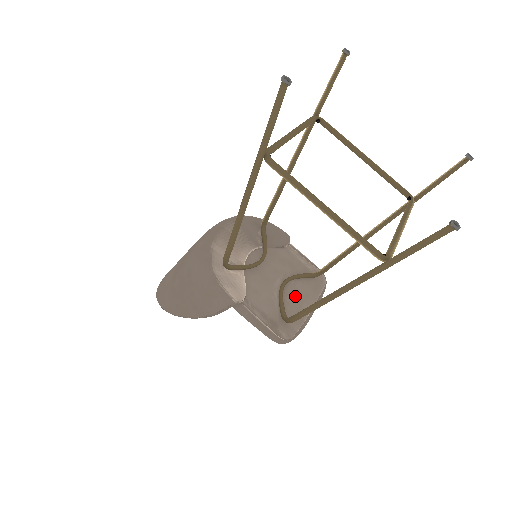
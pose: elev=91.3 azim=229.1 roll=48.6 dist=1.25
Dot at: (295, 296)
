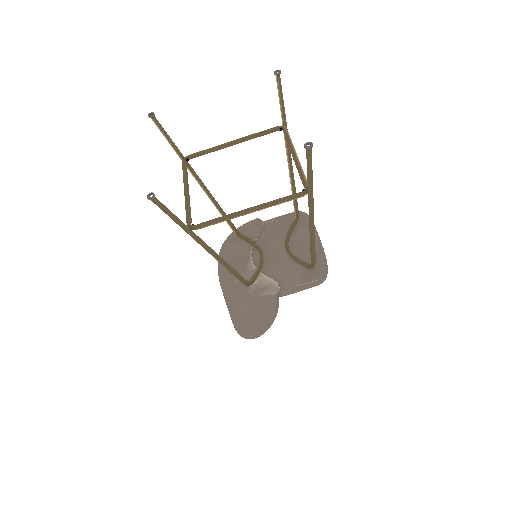
Dot at: (301, 246)
